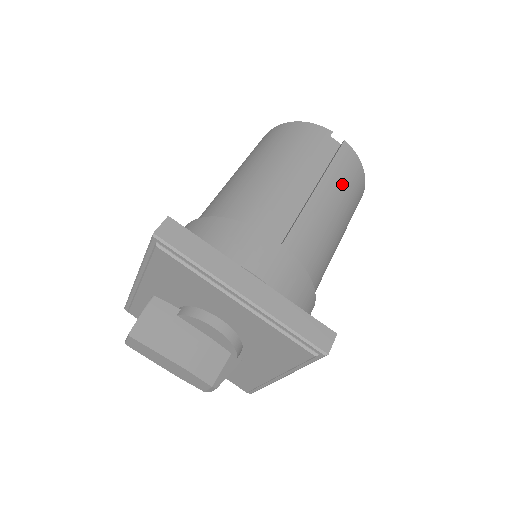
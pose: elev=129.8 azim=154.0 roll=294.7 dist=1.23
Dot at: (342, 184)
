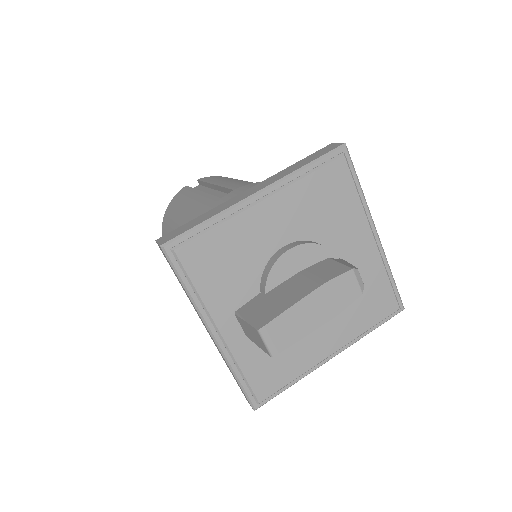
Dot at: occluded
